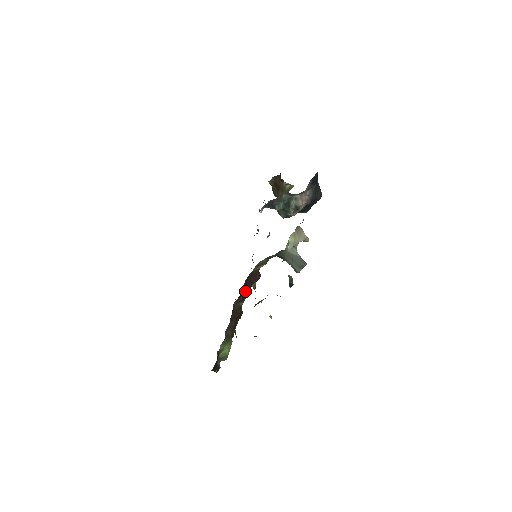
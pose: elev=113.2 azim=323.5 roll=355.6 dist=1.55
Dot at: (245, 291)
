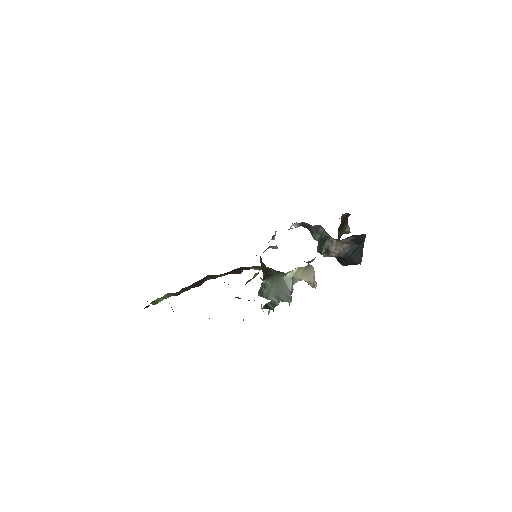
Dot at: (223, 274)
